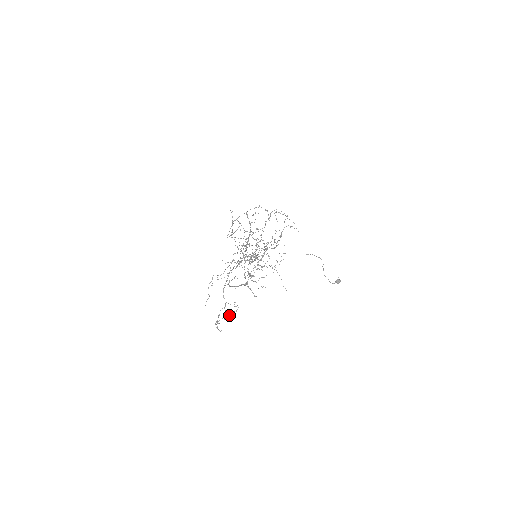
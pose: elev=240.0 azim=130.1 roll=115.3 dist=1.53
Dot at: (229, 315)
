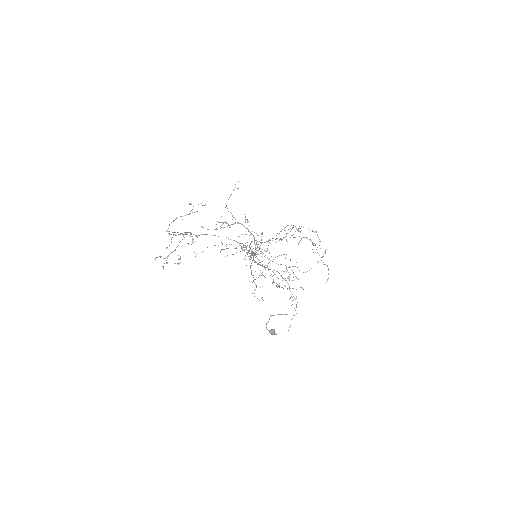
Dot at: (174, 263)
